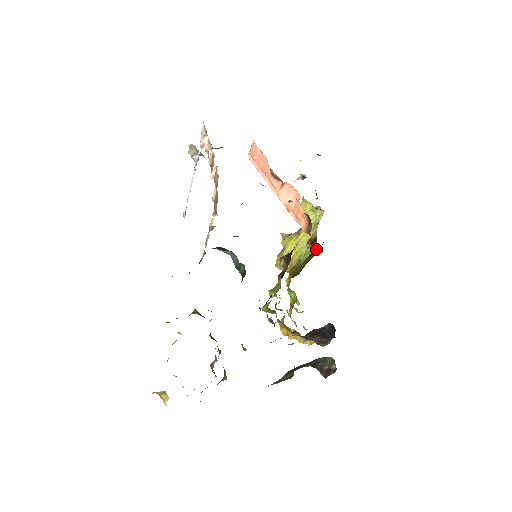
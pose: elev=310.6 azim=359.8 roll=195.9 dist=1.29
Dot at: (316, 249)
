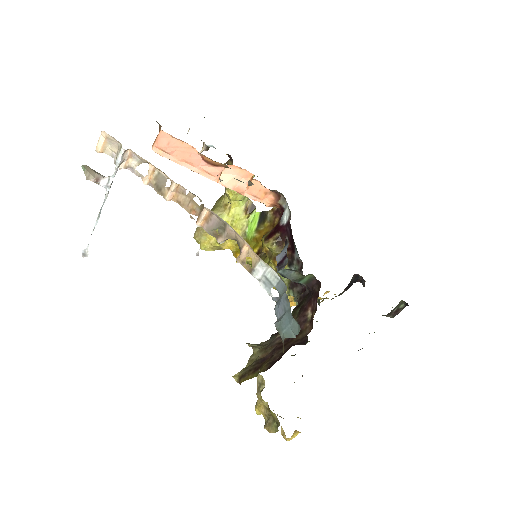
Dot at: (263, 216)
